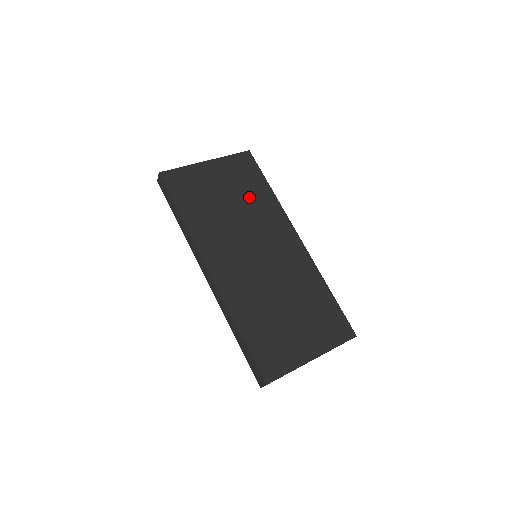
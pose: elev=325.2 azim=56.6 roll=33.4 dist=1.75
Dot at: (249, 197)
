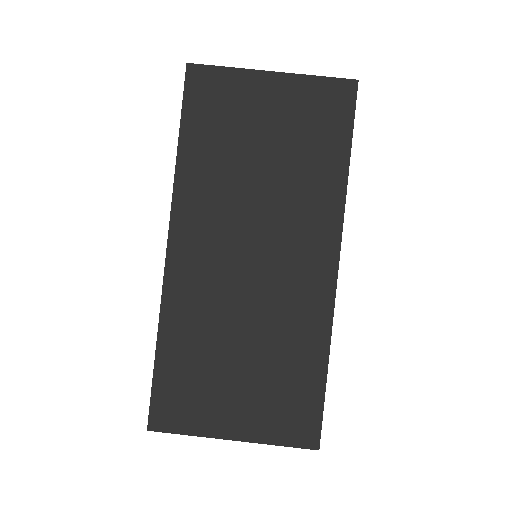
Dot at: (301, 162)
